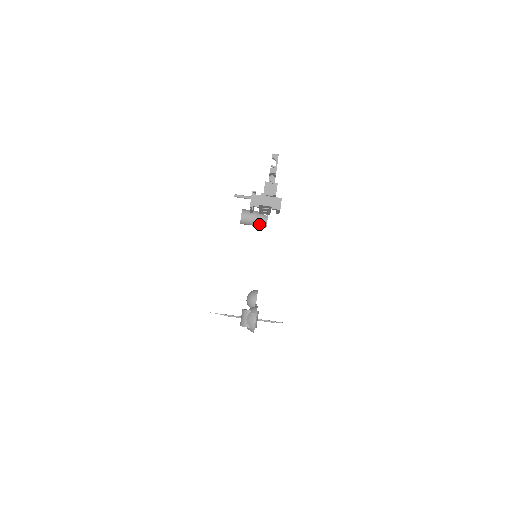
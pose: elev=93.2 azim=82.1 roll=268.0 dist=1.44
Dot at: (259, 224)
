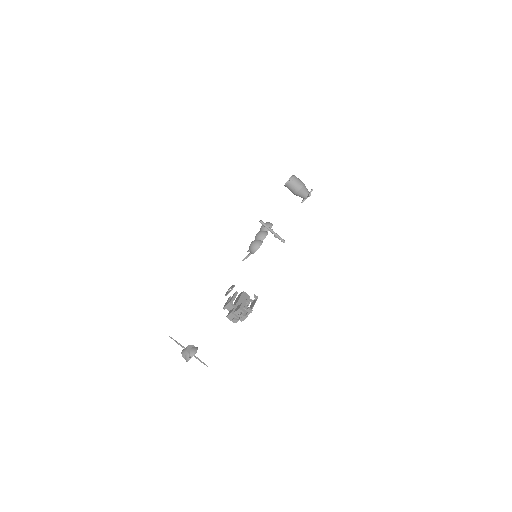
Dot at: (299, 196)
